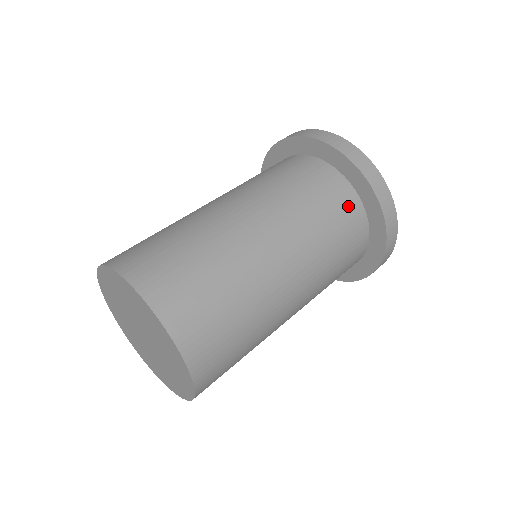
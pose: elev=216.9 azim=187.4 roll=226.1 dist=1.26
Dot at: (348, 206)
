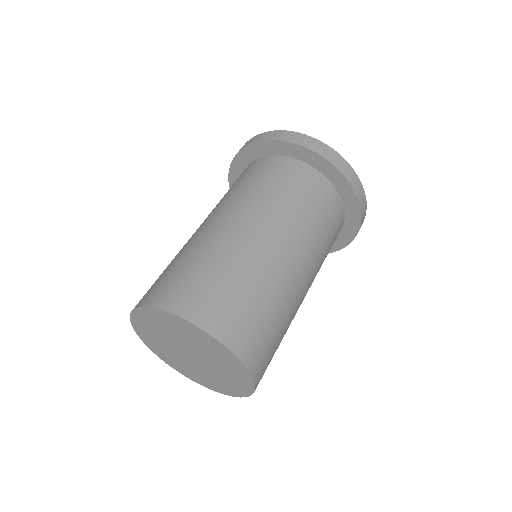
Dot at: (283, 167)
